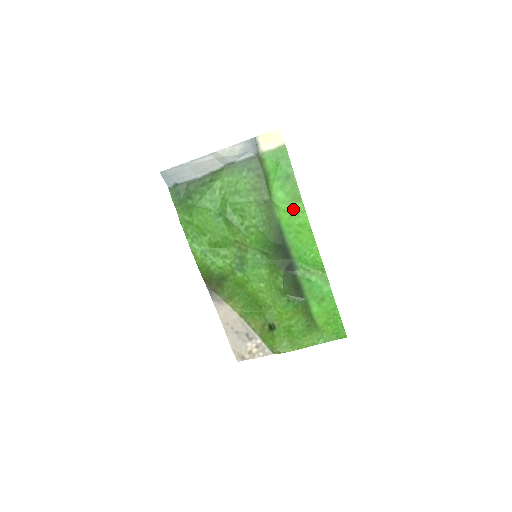
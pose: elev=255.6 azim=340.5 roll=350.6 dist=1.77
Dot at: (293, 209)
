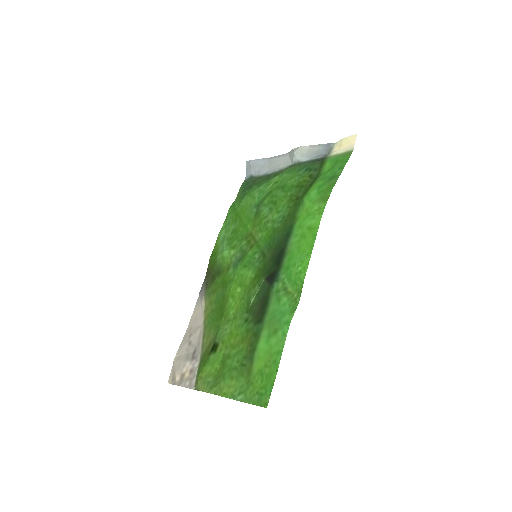
Dot at: (314, 209)
